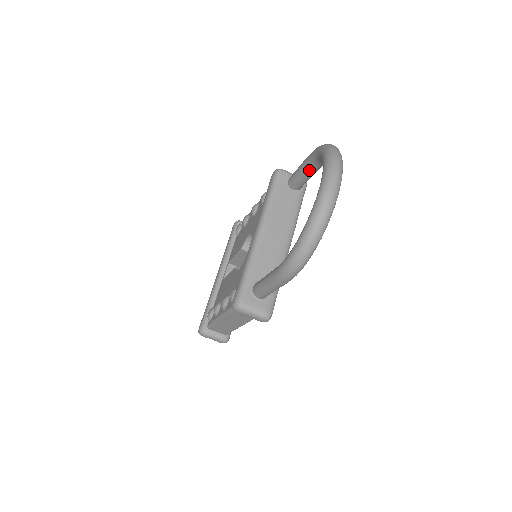
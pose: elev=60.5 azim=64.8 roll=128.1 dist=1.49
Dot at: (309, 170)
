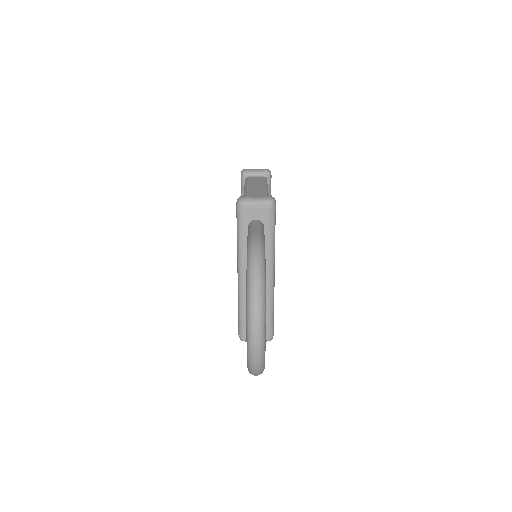
Dot at: occluded
